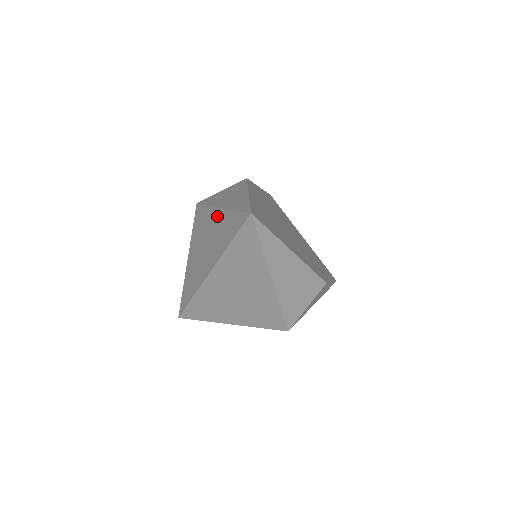
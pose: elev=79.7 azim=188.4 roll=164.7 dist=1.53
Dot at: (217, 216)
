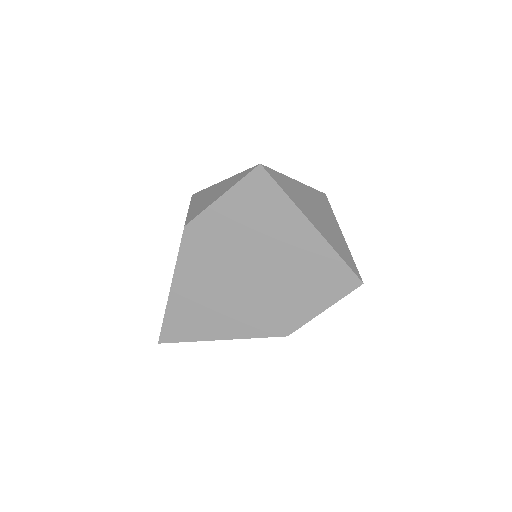
Dot at: occluded
